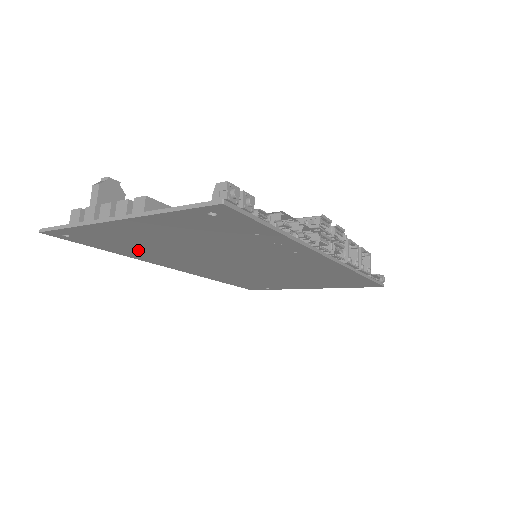
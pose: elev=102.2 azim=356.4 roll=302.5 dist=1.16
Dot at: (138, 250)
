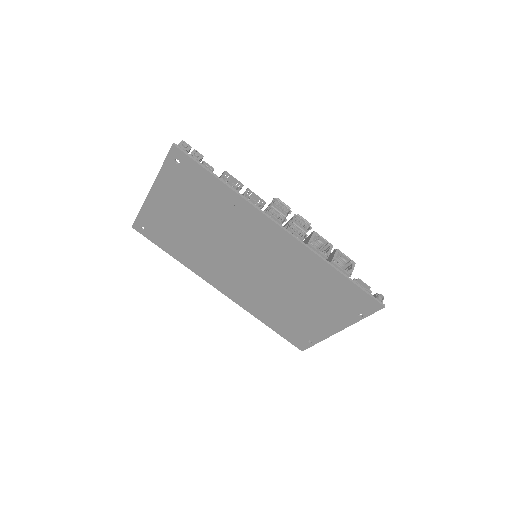
Dot at: (182, 248)
